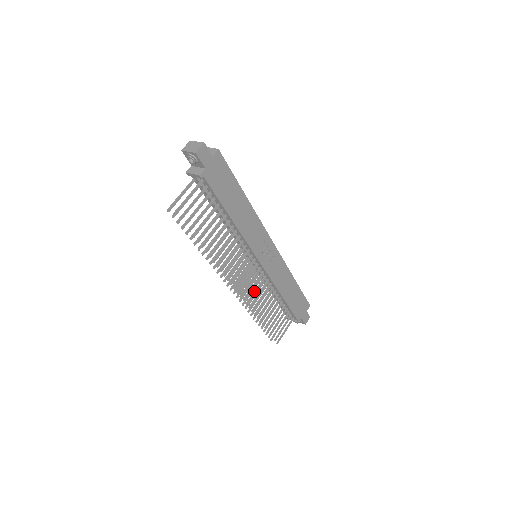
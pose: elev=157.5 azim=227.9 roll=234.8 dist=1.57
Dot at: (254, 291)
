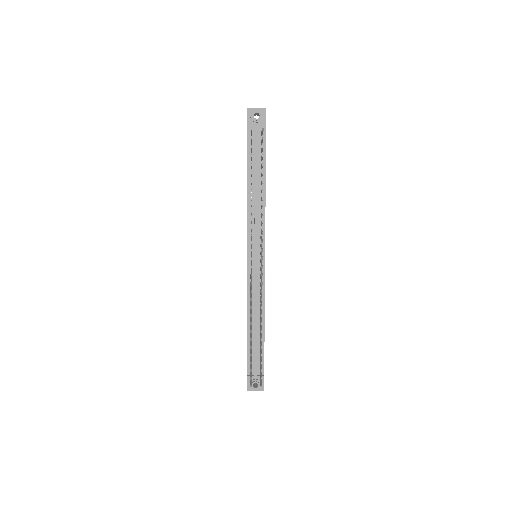
Dot at: (261, 286)
